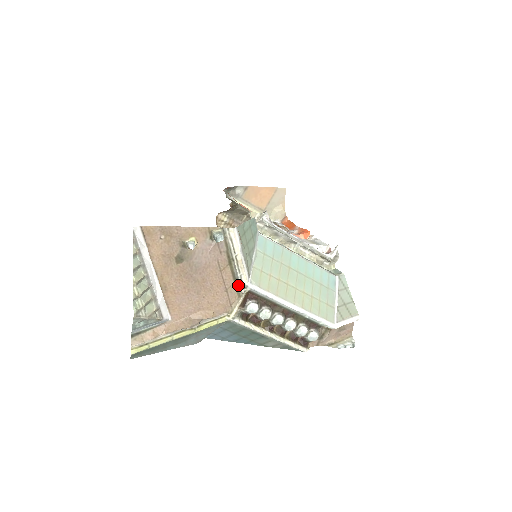
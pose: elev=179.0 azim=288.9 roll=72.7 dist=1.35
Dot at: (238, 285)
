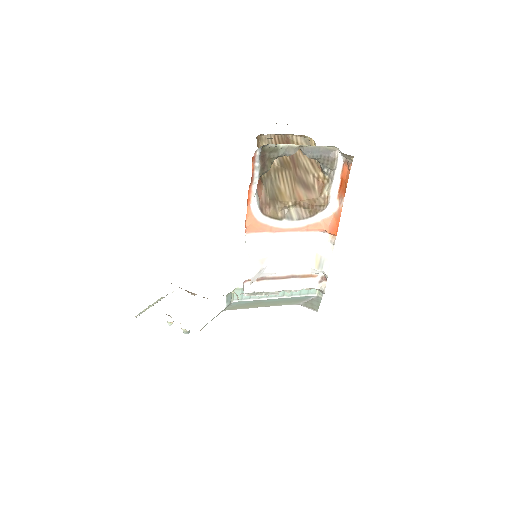
Dot at: occluded
